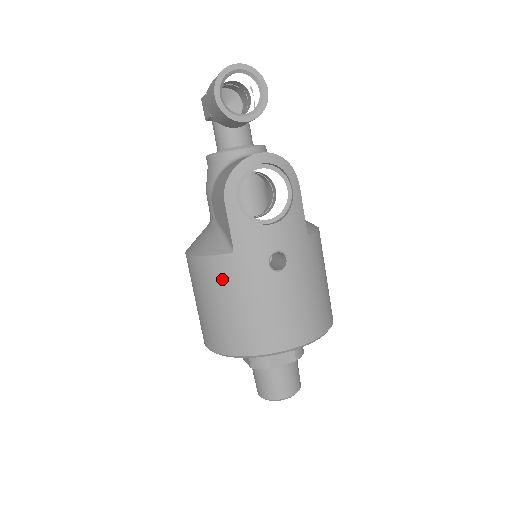
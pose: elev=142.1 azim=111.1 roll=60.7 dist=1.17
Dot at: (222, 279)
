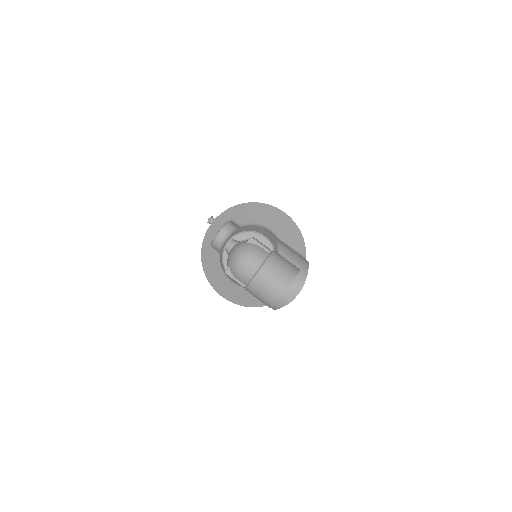
Dot at: occluded
